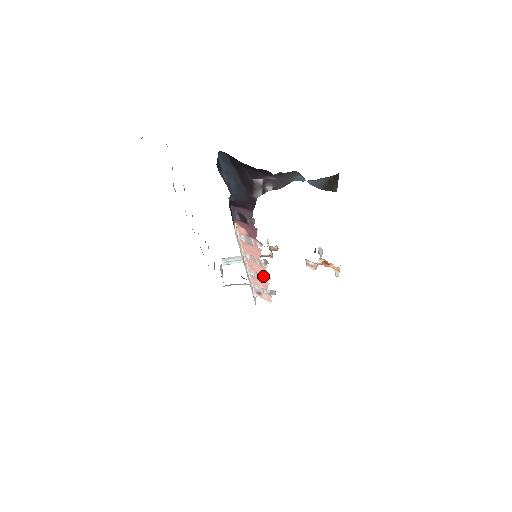
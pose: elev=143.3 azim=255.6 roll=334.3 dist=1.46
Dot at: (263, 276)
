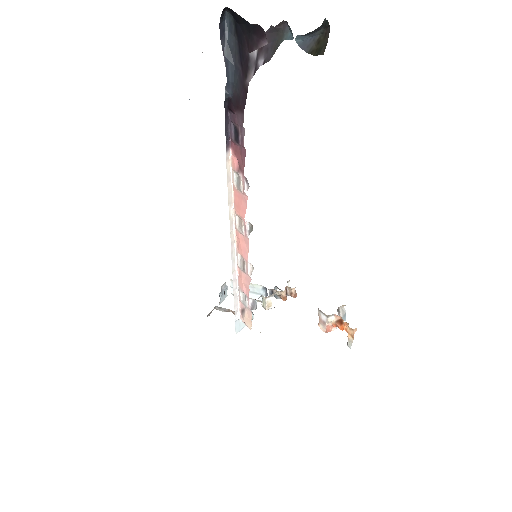
Dot at: (247, 262)
